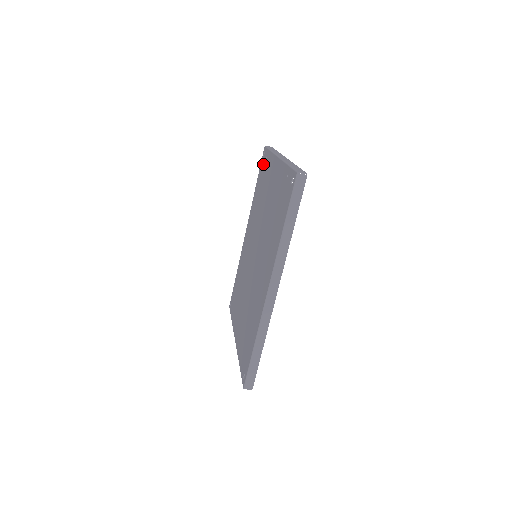
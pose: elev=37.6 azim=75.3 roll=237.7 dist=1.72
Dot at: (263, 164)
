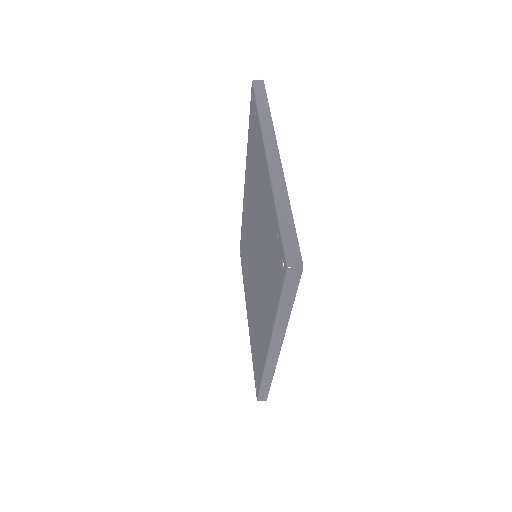
Dot at: (252, 117)
